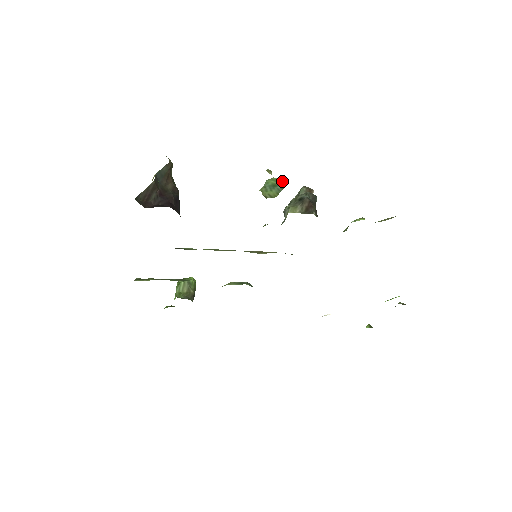
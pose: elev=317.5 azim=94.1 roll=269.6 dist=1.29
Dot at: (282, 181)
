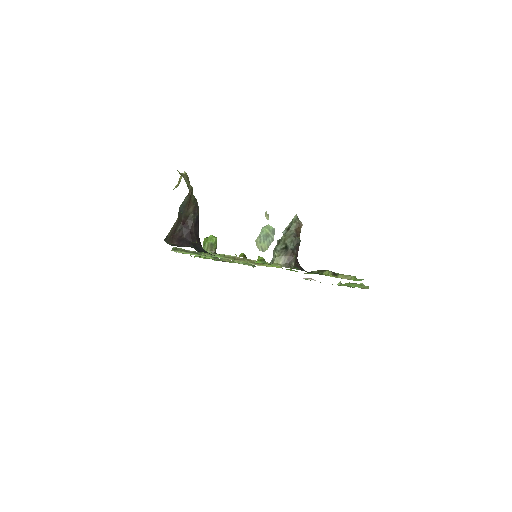
Dot at: (274, 230)
